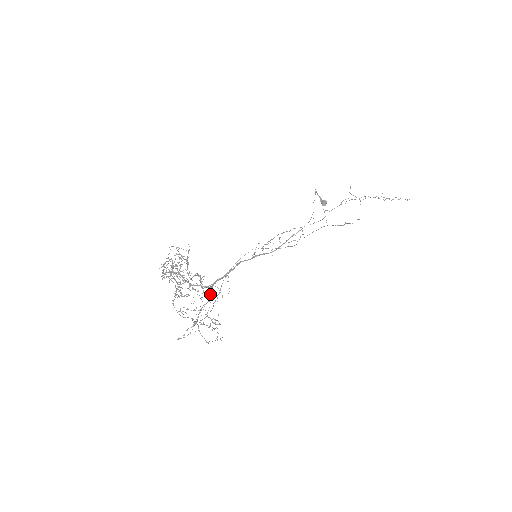
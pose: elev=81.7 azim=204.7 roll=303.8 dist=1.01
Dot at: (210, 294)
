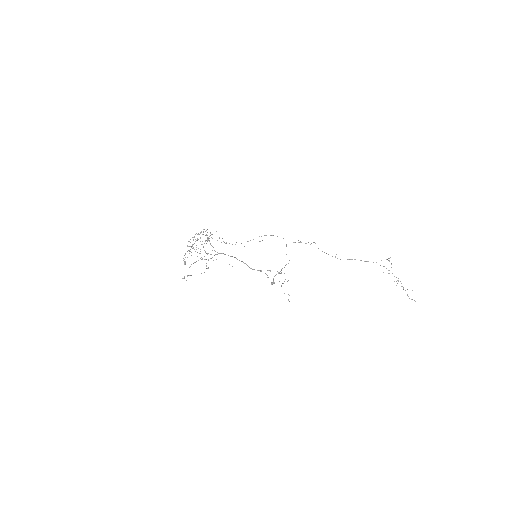
Dot at: occluded
